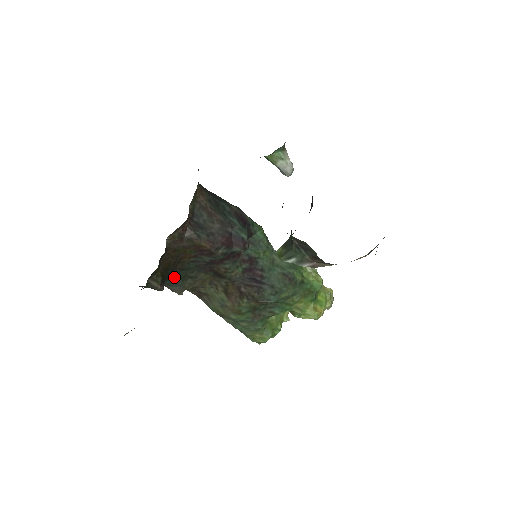
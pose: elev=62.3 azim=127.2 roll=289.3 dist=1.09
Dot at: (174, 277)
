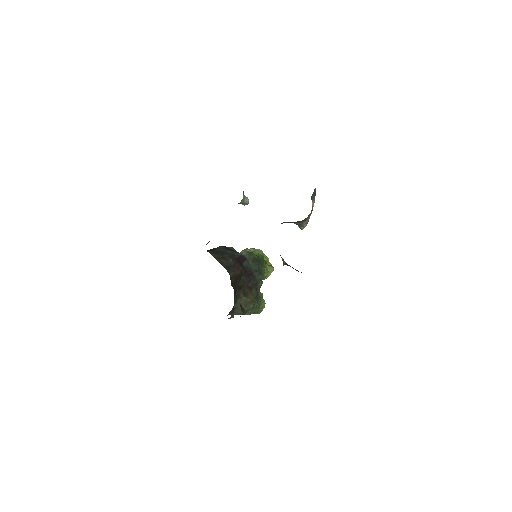
Dot at: occluded
